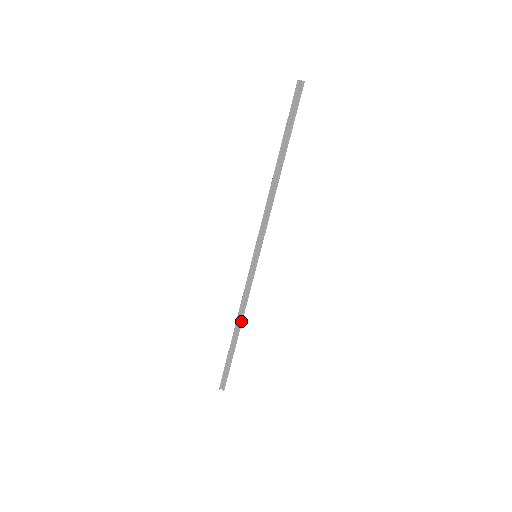
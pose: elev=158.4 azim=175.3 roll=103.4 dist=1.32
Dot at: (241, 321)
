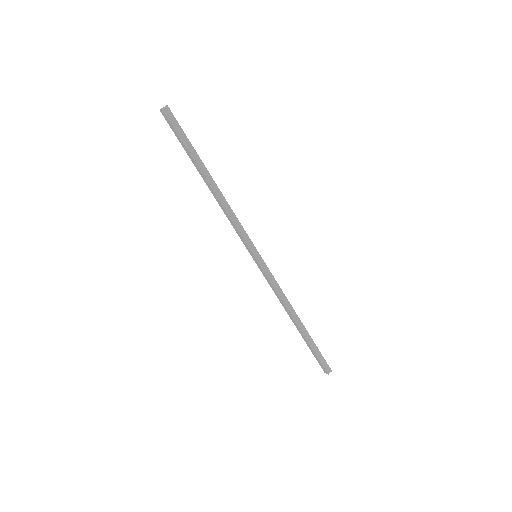
Dot at: (293, 310)
